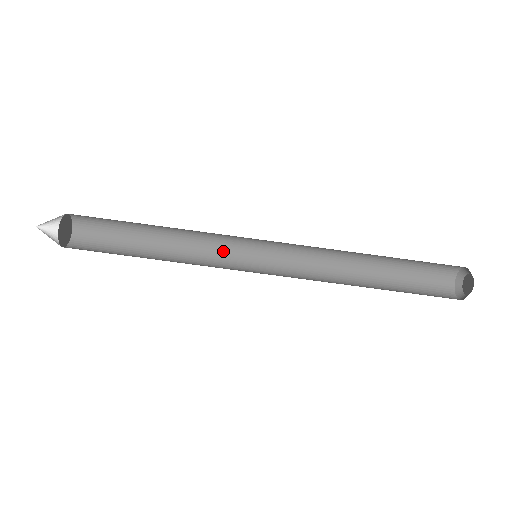
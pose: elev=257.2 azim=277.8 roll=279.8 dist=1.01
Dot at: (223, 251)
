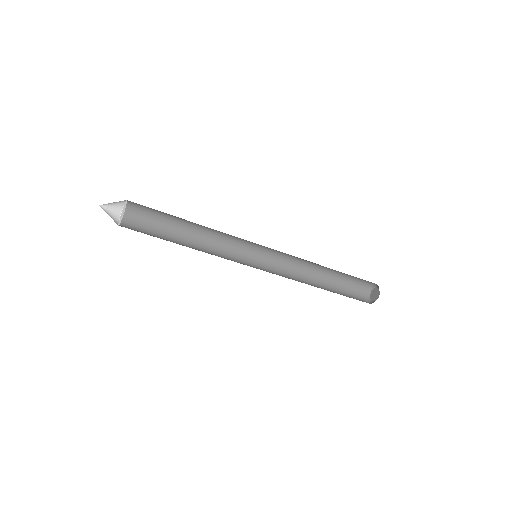
Dot at: (230, 251)
